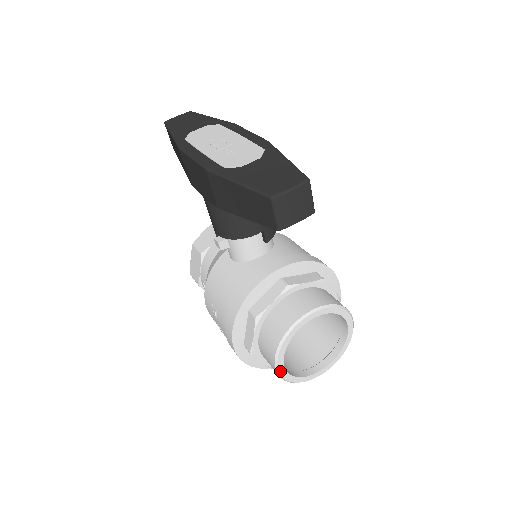
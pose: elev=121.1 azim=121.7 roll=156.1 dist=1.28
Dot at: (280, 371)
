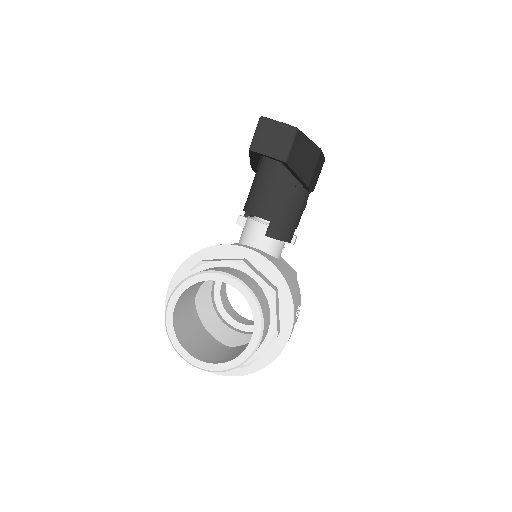
Dot at: (169, 308)
